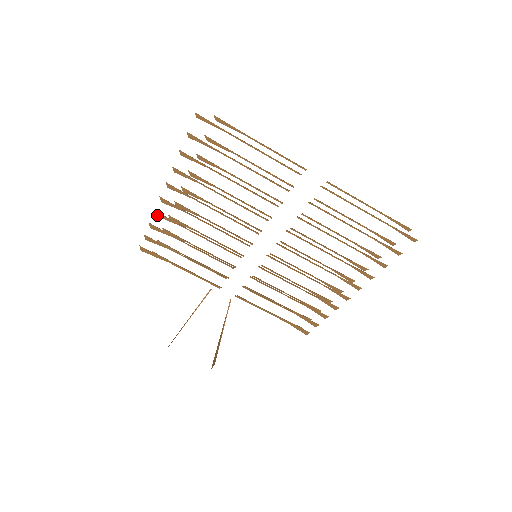
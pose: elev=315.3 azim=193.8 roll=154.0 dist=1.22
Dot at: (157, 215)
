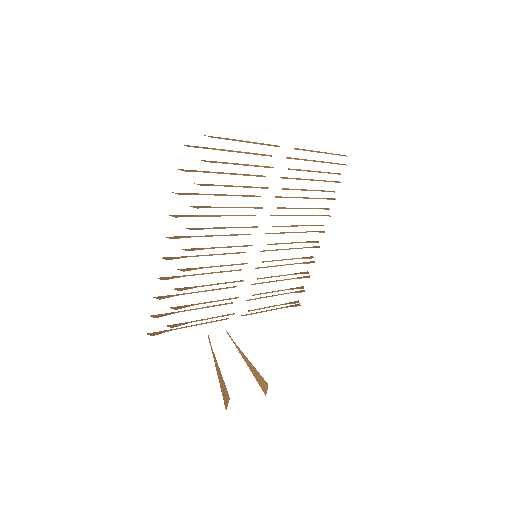
Dot at: (163, 279)
